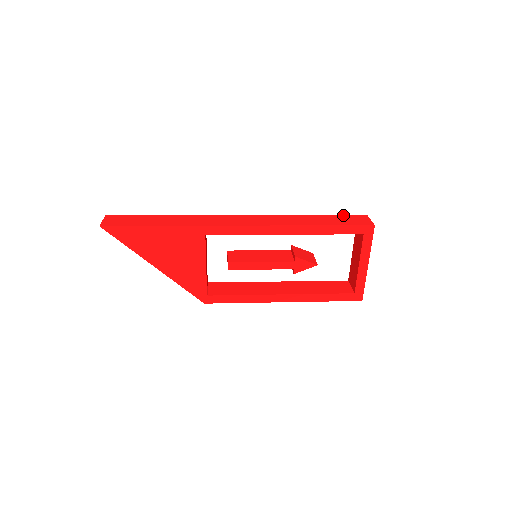
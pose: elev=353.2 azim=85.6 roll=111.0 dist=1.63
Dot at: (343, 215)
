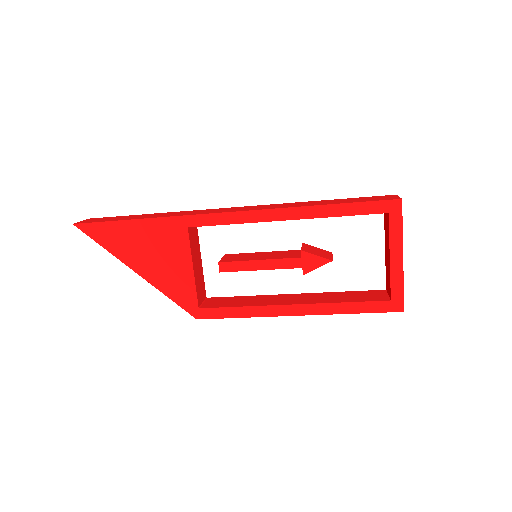
Dot at: (363, 197)
